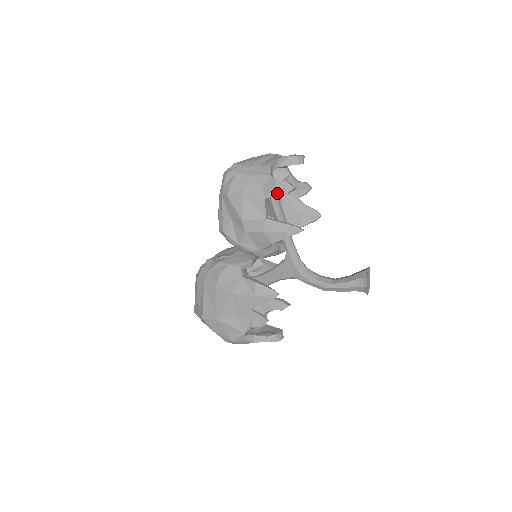
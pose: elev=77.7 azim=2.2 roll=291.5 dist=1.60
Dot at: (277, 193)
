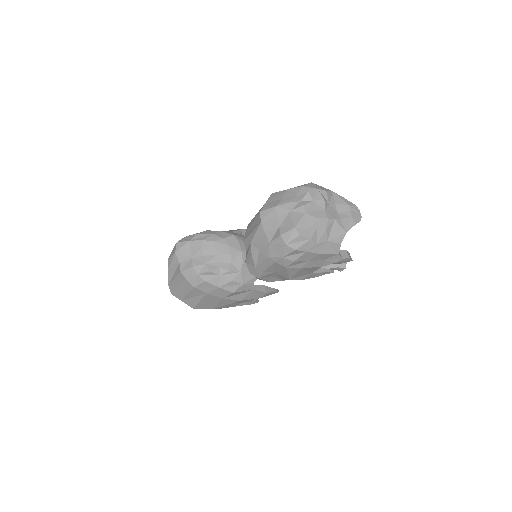
Dot at: occluded
